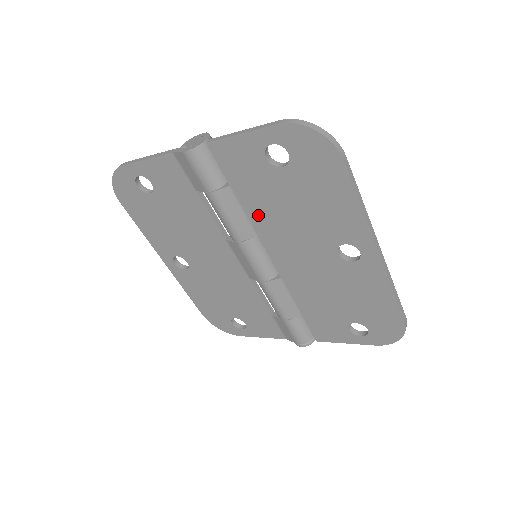
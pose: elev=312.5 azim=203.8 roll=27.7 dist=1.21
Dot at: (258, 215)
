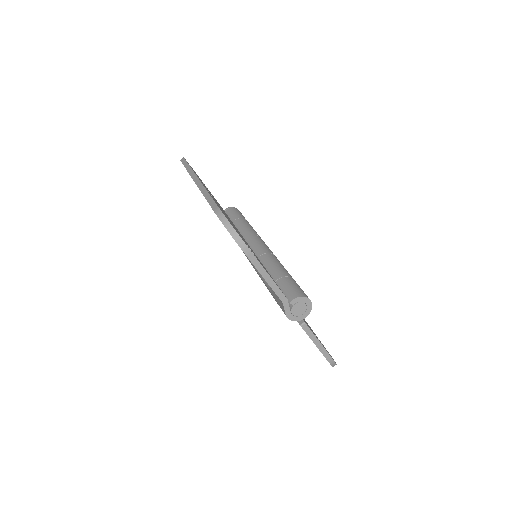
Dot at: occluded
